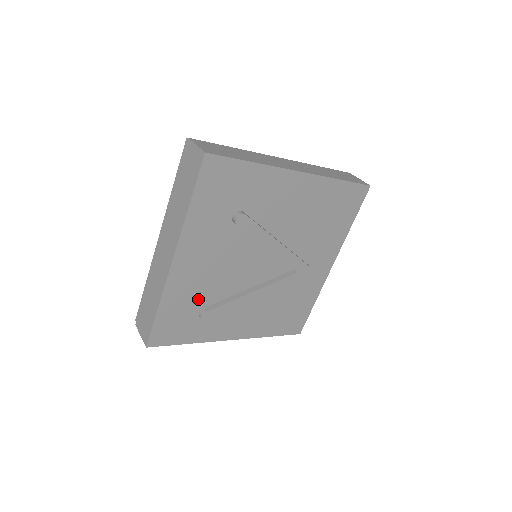
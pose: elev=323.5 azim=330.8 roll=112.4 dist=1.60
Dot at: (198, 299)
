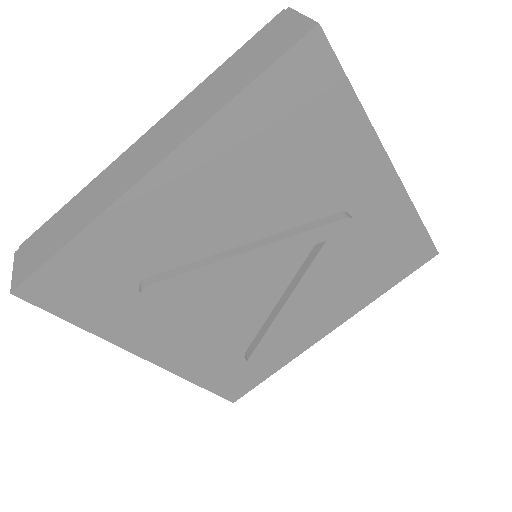
Dot at: (230, 350)
